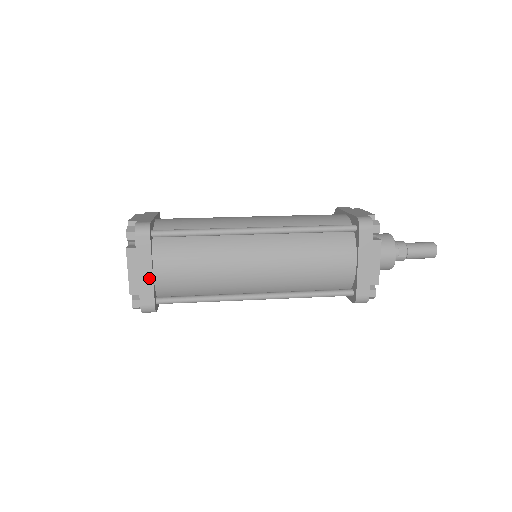
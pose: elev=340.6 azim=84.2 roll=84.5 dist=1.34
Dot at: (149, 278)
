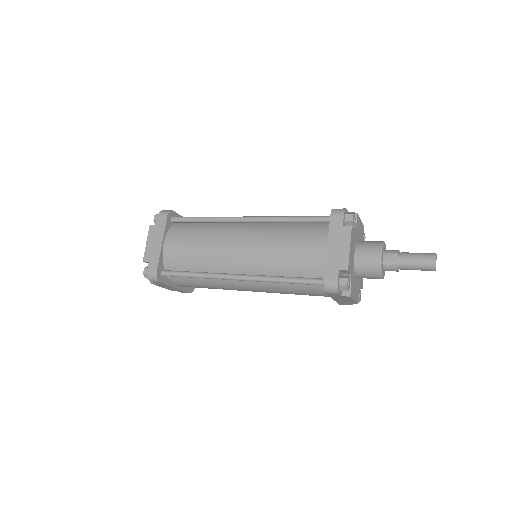
Dot at: (159, 249)
